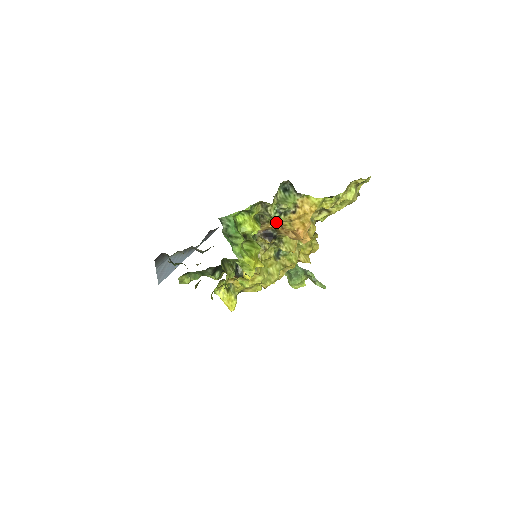
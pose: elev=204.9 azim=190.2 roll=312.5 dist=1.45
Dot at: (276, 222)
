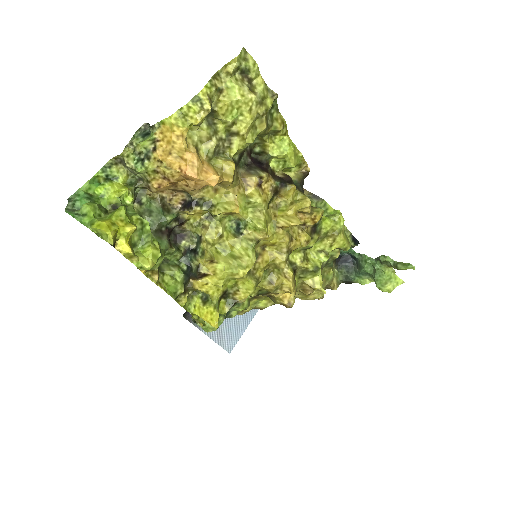
Dot at: (154, 176)
